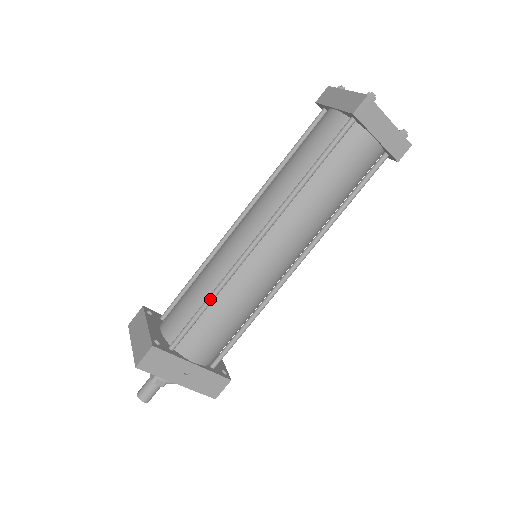
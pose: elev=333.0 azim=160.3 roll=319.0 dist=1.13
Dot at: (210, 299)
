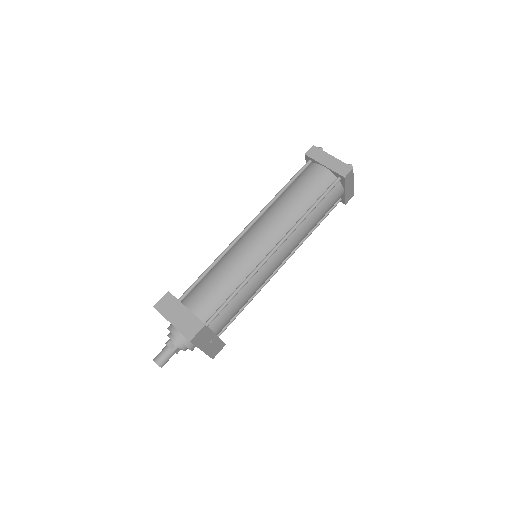
Dot at: (240, 289)
